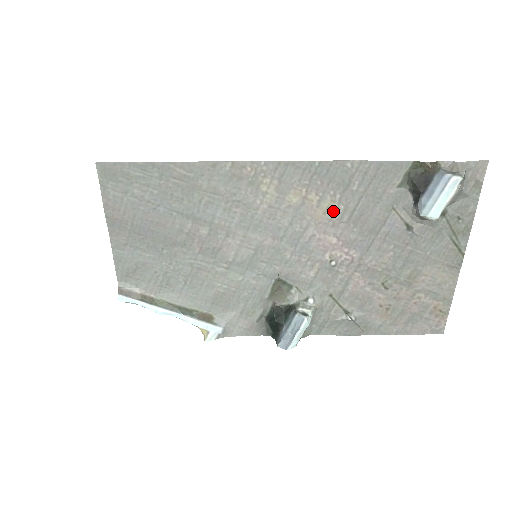
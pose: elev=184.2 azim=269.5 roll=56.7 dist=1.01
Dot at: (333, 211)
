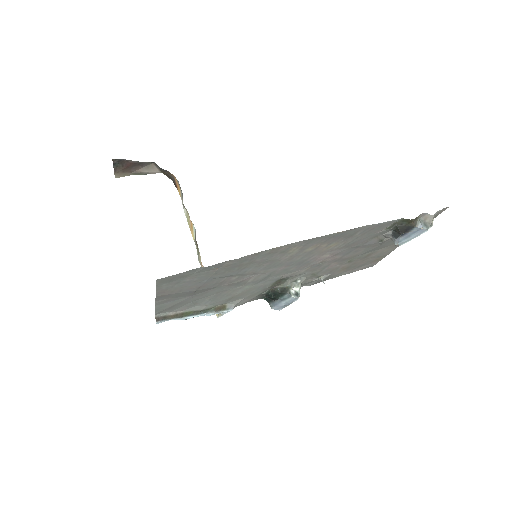
Dot at: (335, 246)
